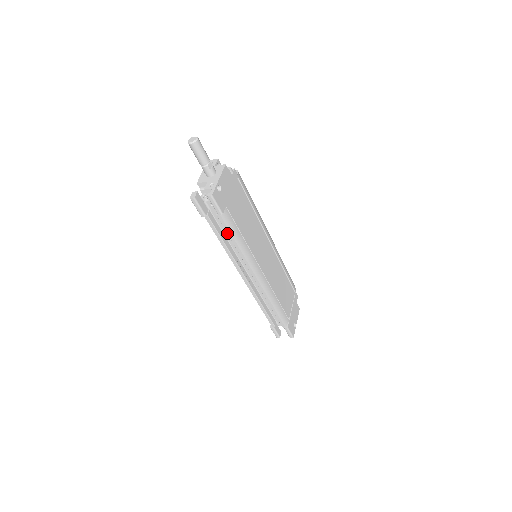
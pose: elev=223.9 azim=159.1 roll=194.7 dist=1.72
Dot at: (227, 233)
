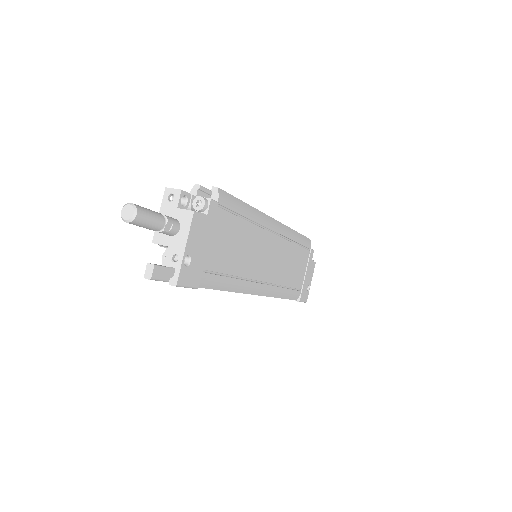
Dot at: occluded
